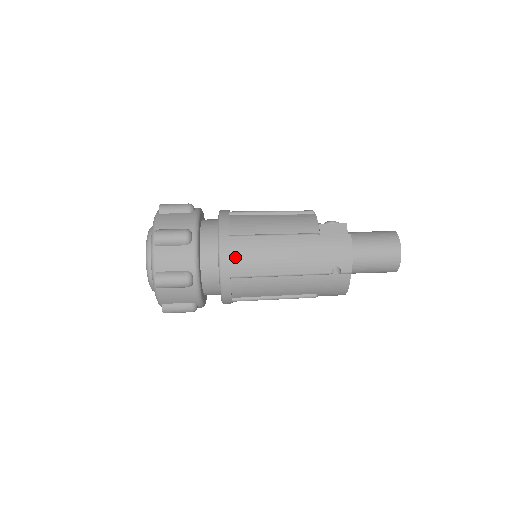
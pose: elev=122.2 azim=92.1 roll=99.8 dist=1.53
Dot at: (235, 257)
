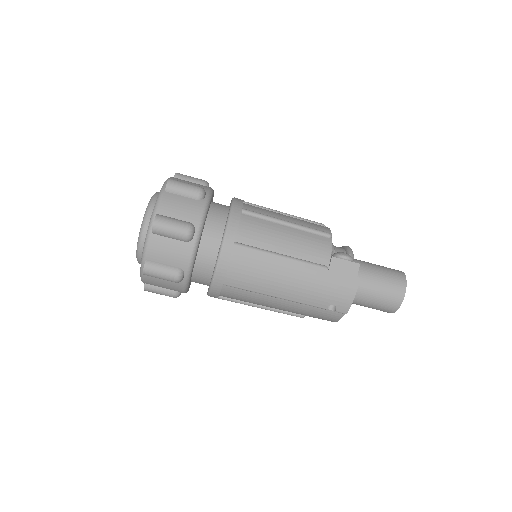
Dot at: (234, 268)
